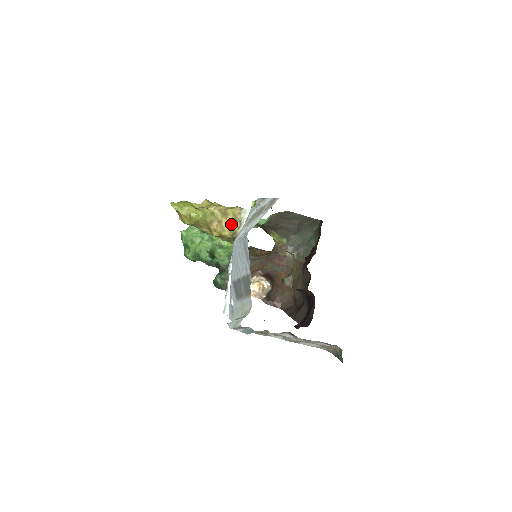
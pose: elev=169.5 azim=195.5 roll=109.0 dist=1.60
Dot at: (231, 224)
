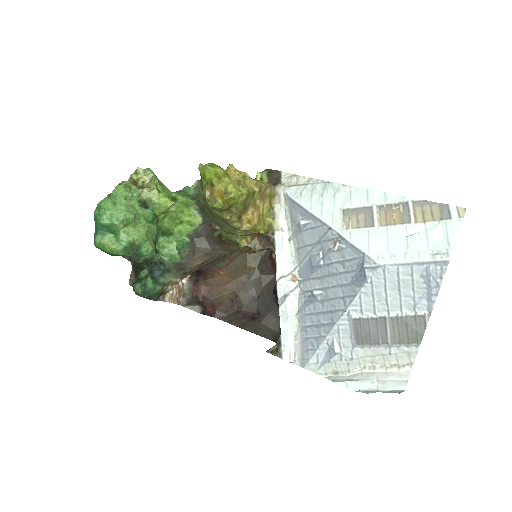
Dot at: (265, 212)
